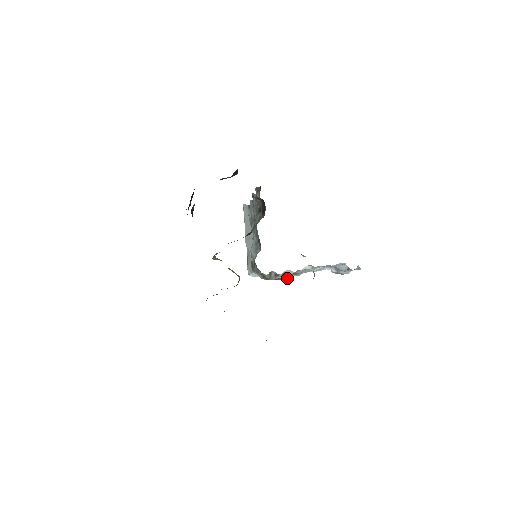
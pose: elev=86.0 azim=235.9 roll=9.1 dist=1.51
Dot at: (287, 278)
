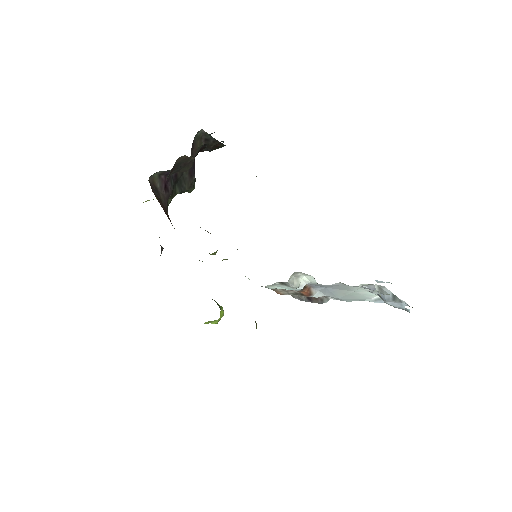
Dot at: (325, 302)
